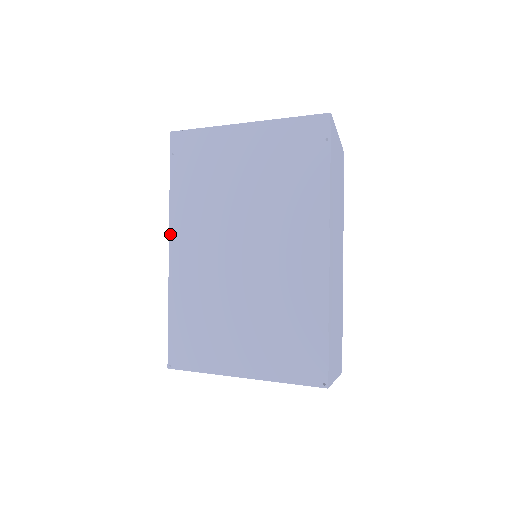
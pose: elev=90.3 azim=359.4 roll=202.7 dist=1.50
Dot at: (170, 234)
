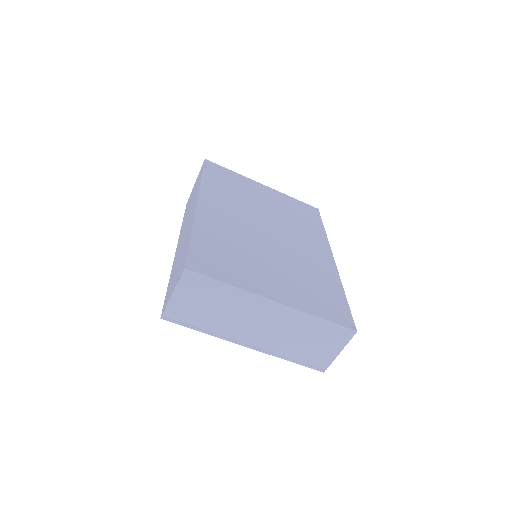
Dot at: (200, 195)
